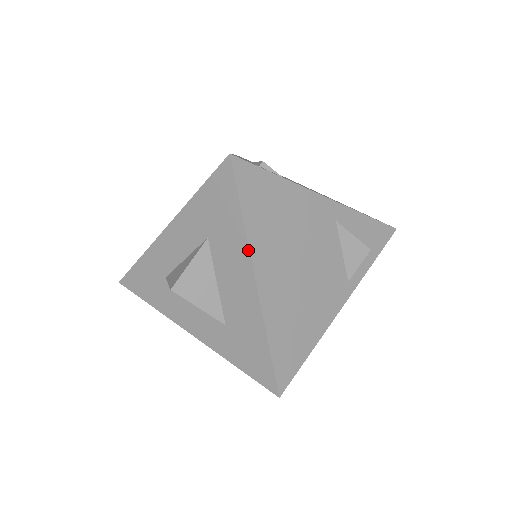
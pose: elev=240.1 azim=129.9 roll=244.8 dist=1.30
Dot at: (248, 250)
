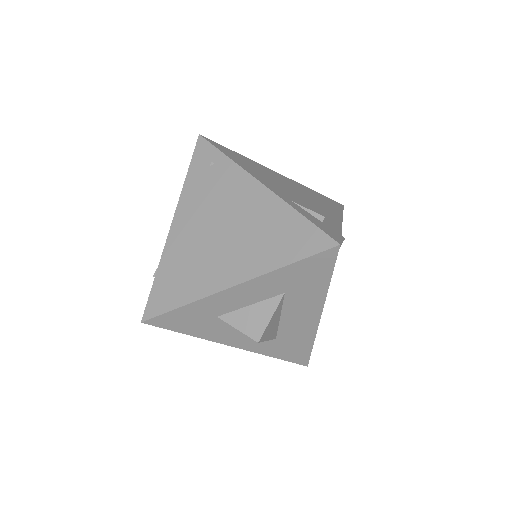
Dot at: (325, 300)
